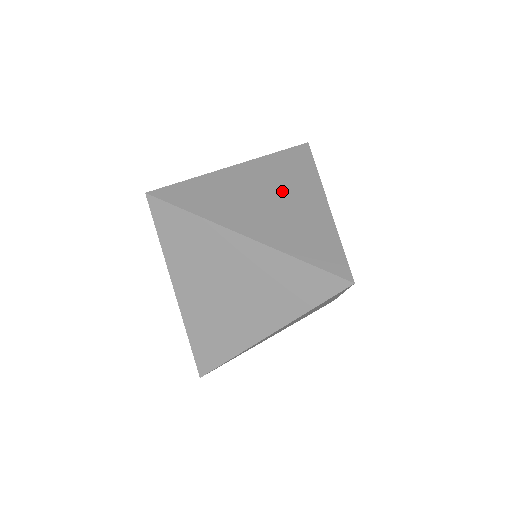
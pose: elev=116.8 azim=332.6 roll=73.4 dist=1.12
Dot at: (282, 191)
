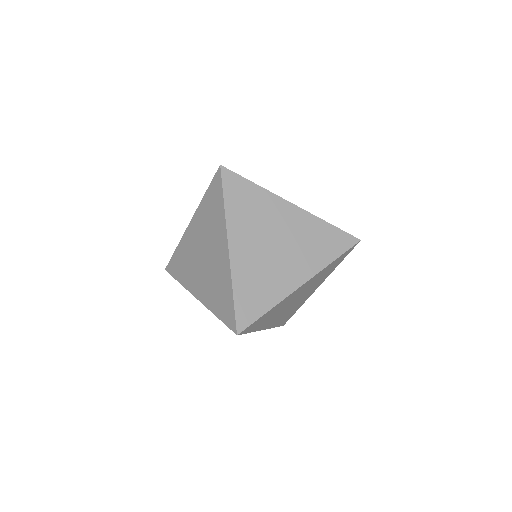
Dot at: (290, 248)
